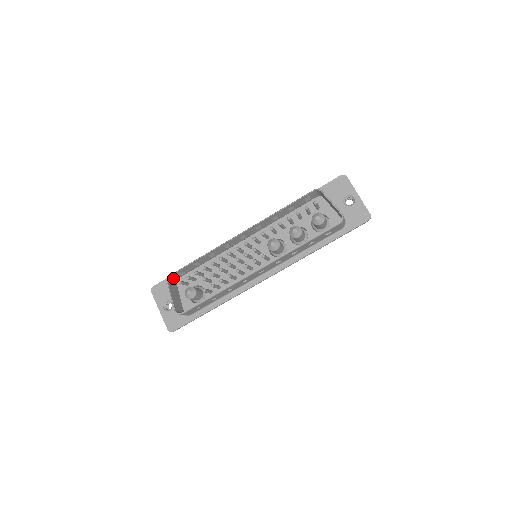
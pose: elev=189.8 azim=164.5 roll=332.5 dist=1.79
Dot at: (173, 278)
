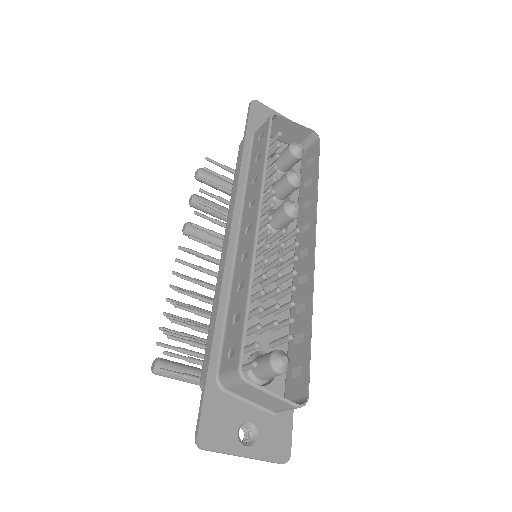
Dot at: (230, 376)
